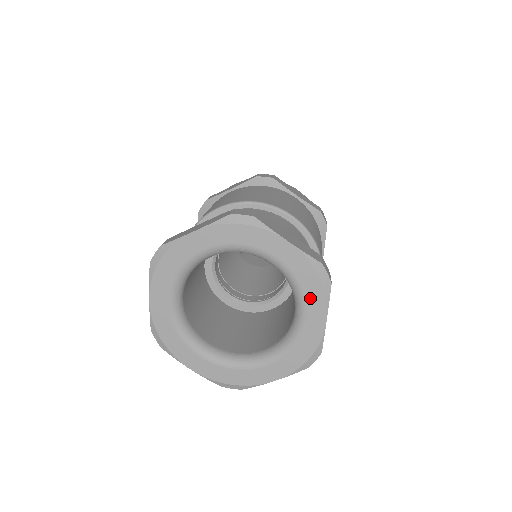
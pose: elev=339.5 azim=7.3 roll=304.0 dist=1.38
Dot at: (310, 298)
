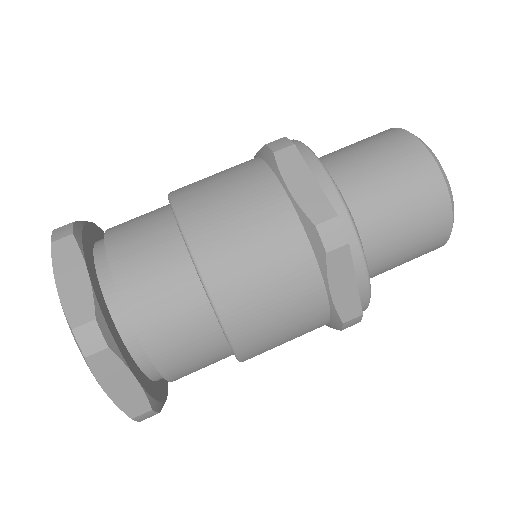
Dot at: occluded
